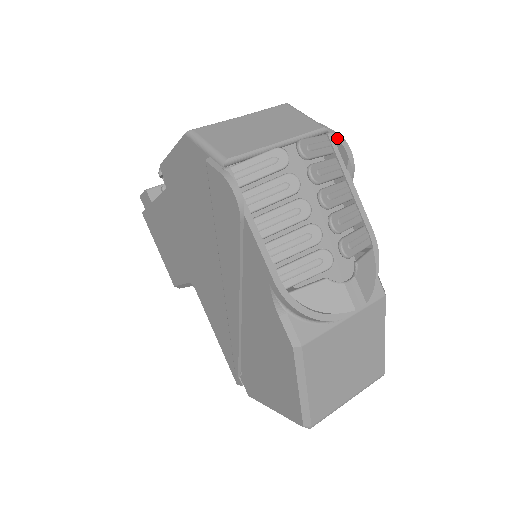
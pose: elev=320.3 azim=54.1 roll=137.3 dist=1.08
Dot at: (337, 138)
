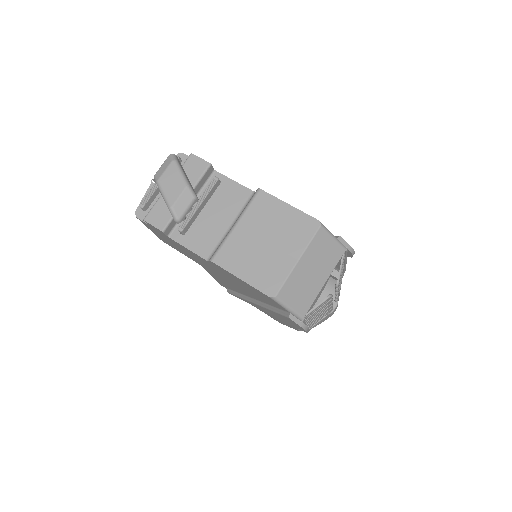
Dot at: (351, 252)
